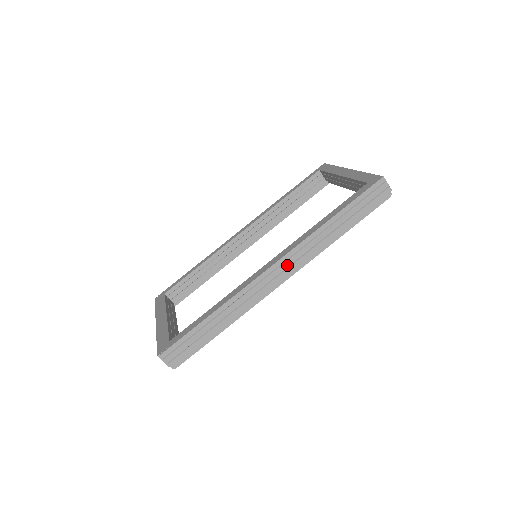
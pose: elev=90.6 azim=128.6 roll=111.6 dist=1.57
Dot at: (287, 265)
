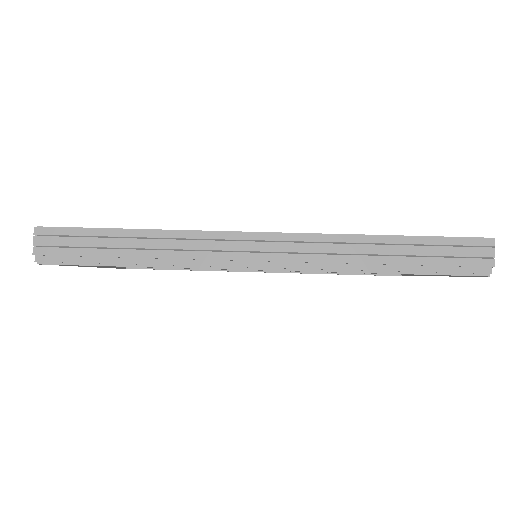
Dot at: (283, 248)
